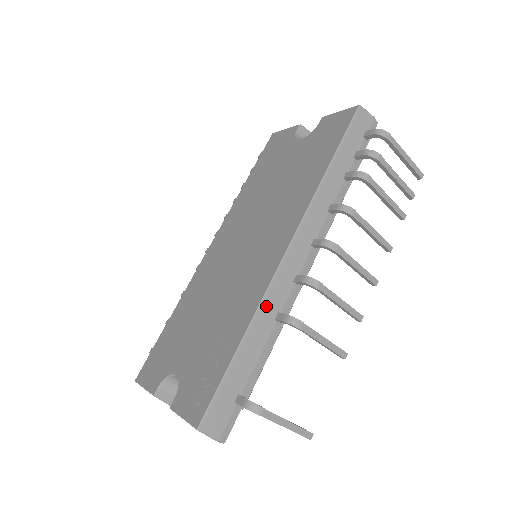
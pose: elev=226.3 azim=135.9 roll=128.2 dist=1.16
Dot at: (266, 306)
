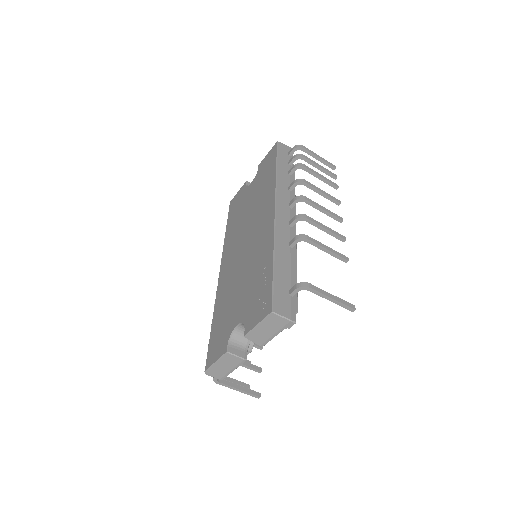
Dot at: (279, 239)
